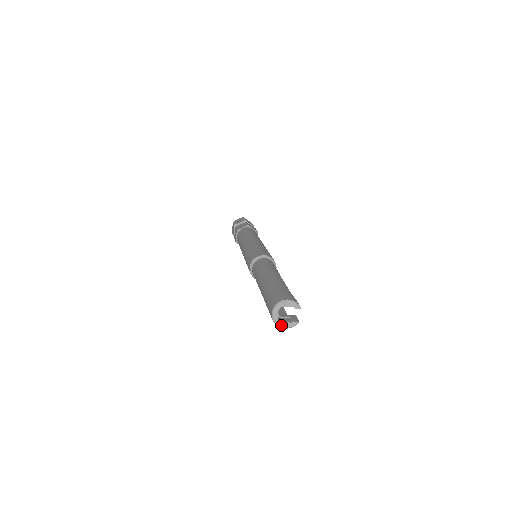
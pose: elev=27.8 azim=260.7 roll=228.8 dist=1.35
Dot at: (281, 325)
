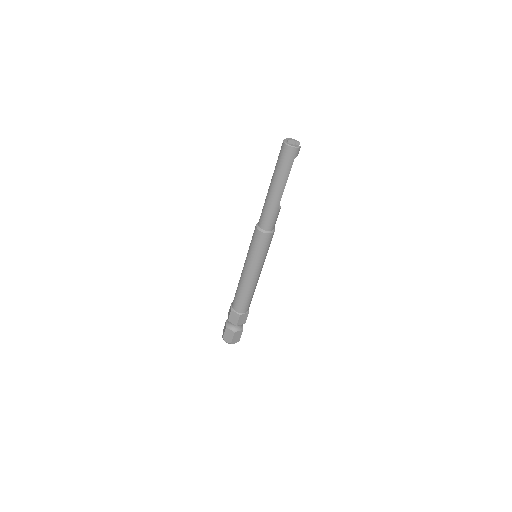
Dot at: (290, 145)
